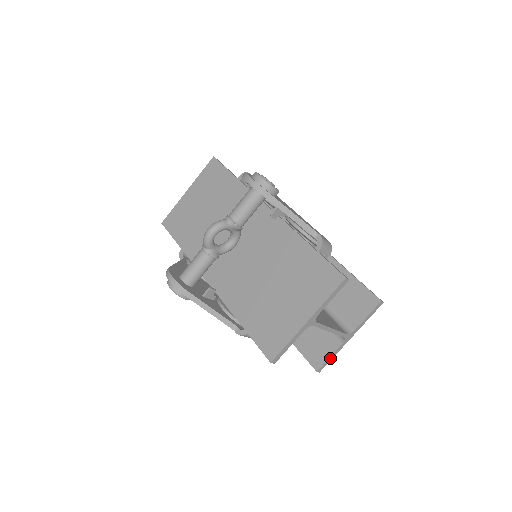
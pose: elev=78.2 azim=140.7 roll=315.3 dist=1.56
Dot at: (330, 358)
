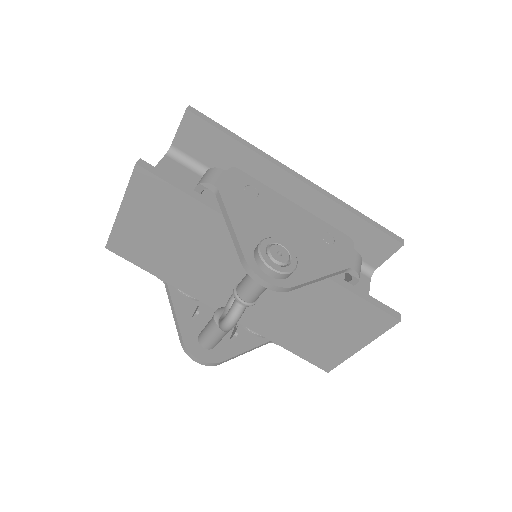
Dot at: occluded
